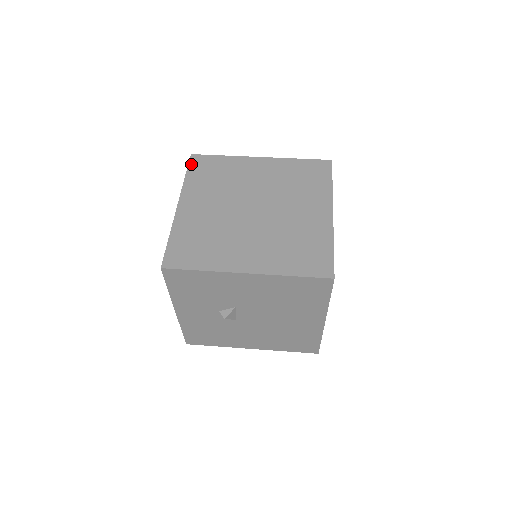
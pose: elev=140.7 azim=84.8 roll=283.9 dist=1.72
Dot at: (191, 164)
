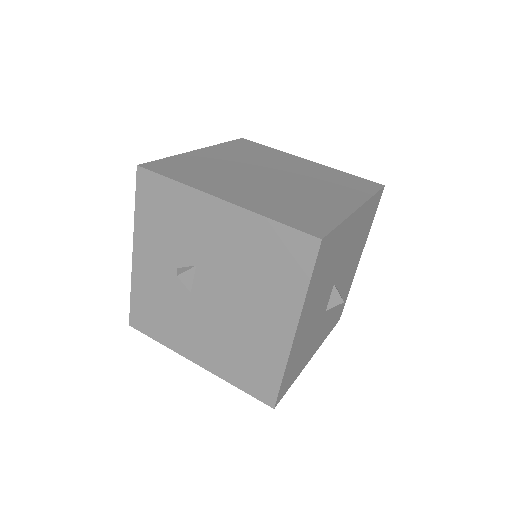
Dot at: (236, 141)
